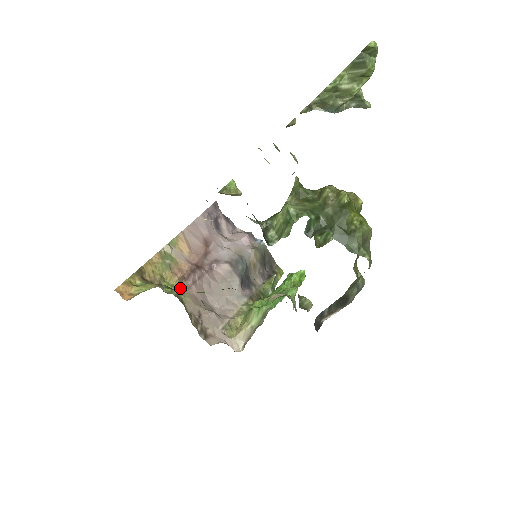
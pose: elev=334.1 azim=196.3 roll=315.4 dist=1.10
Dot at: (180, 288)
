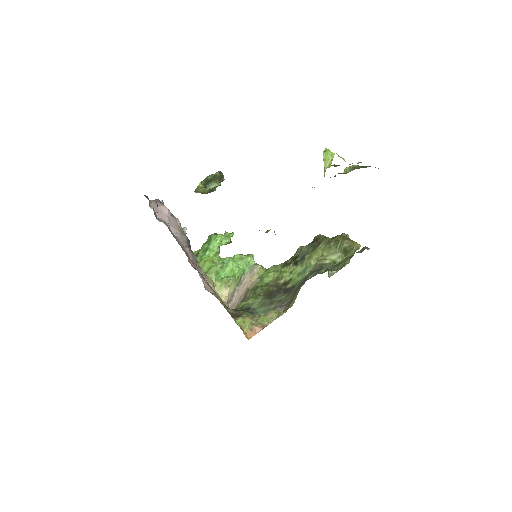
Dot at: occluded
